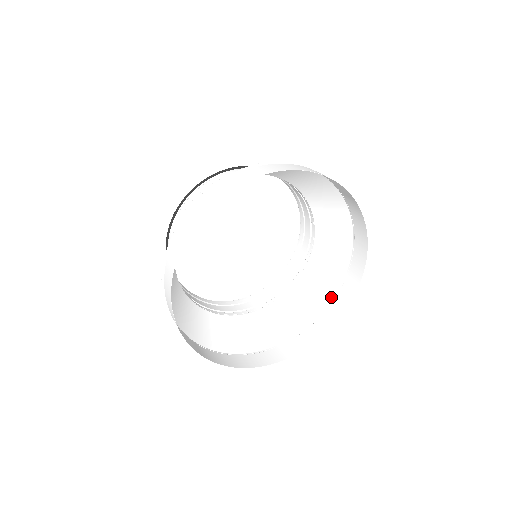
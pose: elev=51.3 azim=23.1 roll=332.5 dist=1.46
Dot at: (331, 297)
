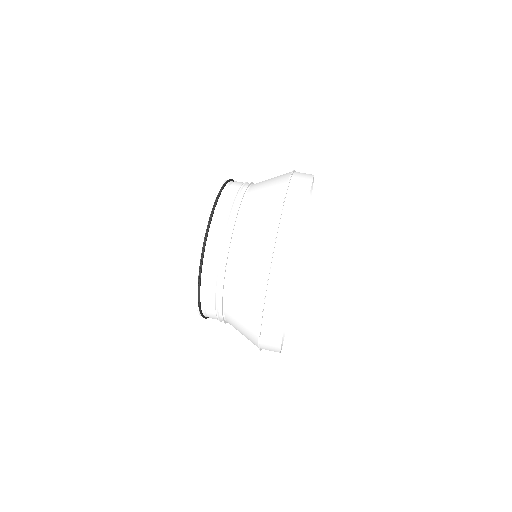
Dot at: occluded
